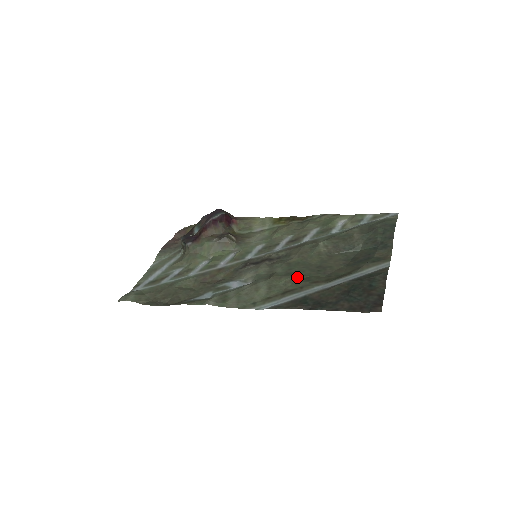
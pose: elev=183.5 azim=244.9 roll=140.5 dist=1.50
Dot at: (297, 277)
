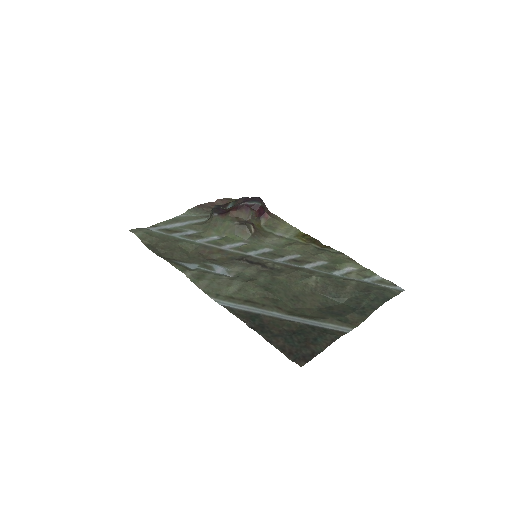
Dot at: (269, 294)
